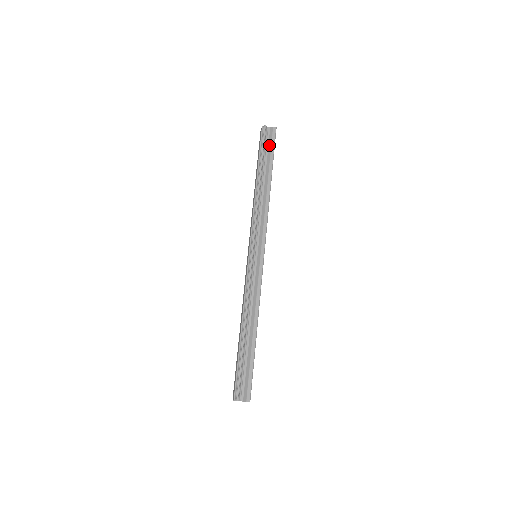
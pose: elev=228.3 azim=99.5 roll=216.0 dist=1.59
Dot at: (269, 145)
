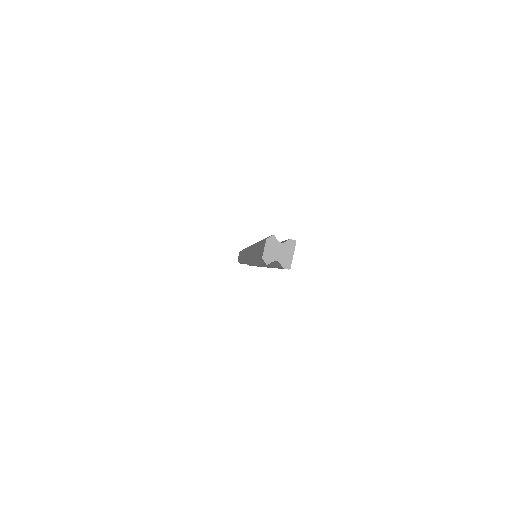
Dot at: occluded
